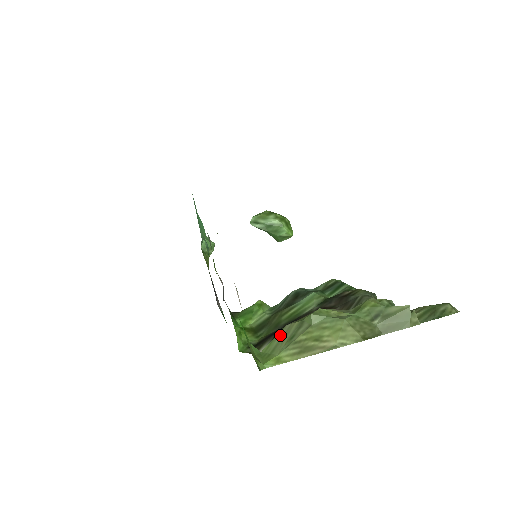
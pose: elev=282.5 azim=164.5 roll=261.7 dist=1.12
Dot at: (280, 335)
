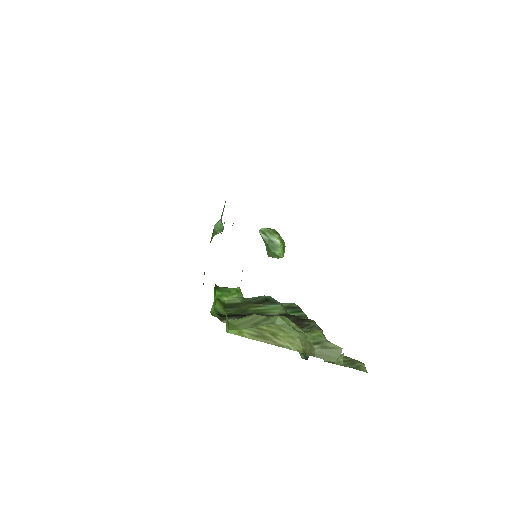
Dot at: (248, 318)
